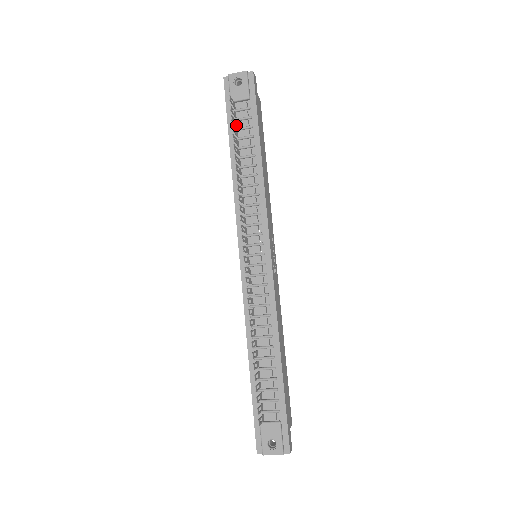
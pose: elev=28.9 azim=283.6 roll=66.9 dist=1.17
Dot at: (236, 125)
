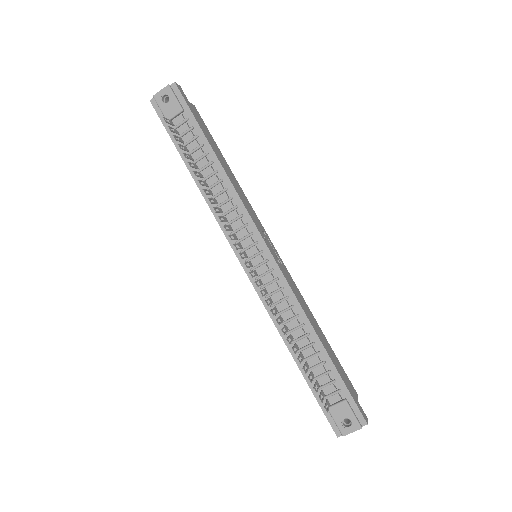
Dot at: (182, 141)
